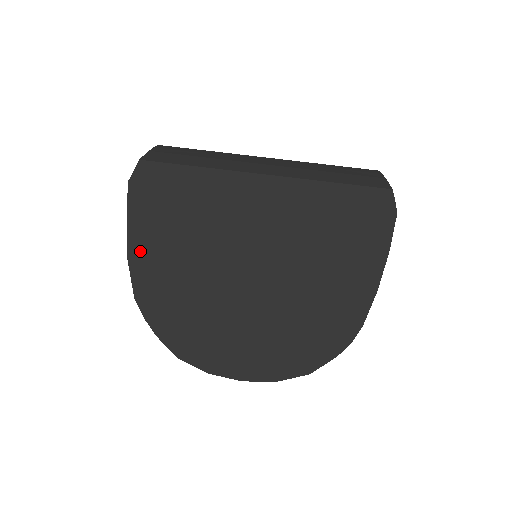
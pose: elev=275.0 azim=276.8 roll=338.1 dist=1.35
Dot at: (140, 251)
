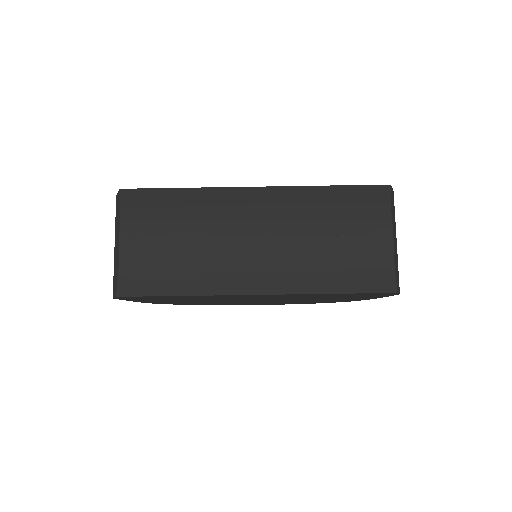
Dot at: occluded
